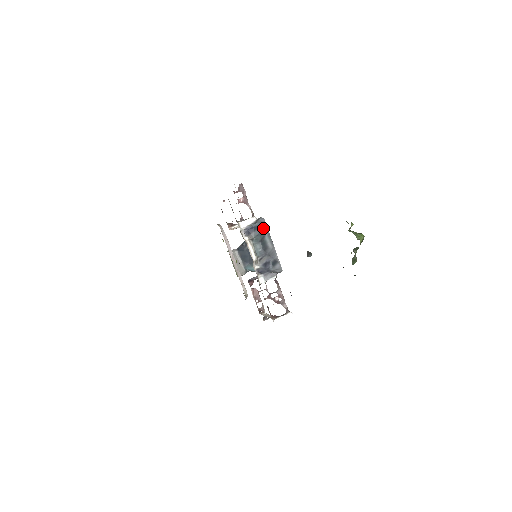
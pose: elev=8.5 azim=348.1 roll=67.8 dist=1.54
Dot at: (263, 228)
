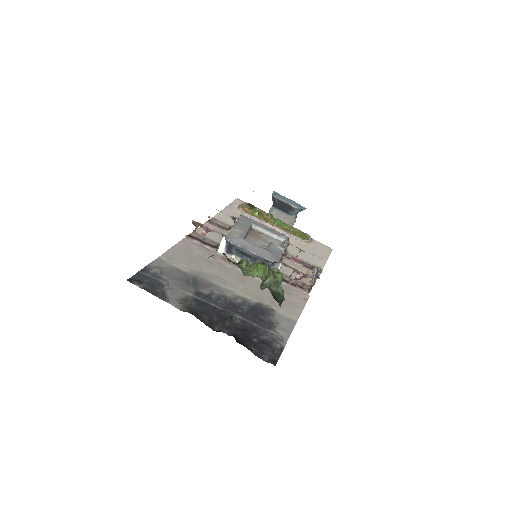
Dot at: (233, 246)
